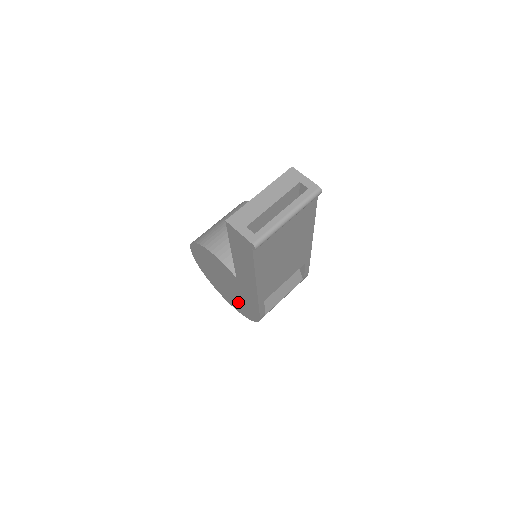
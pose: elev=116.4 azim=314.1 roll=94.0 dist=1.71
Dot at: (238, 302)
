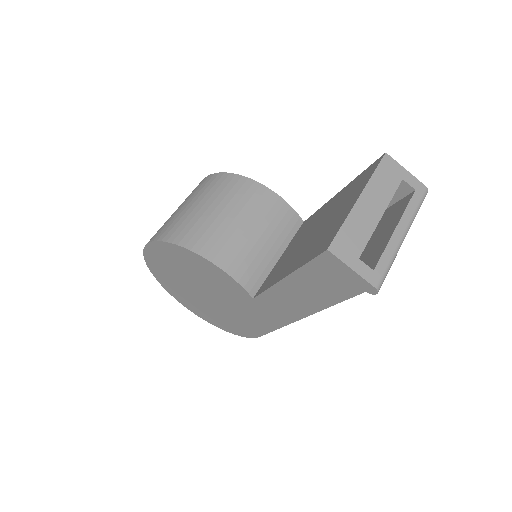
Dot at: (217, 314)
